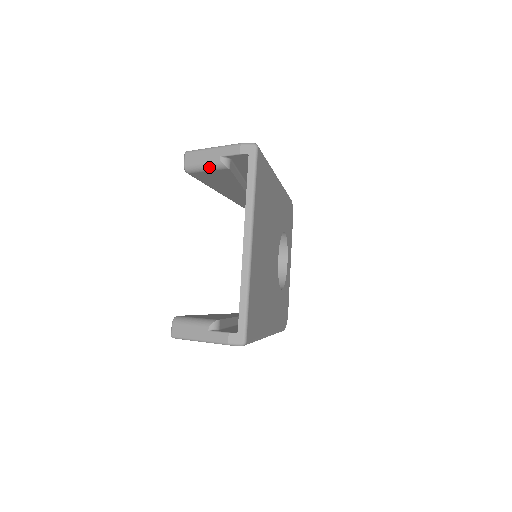
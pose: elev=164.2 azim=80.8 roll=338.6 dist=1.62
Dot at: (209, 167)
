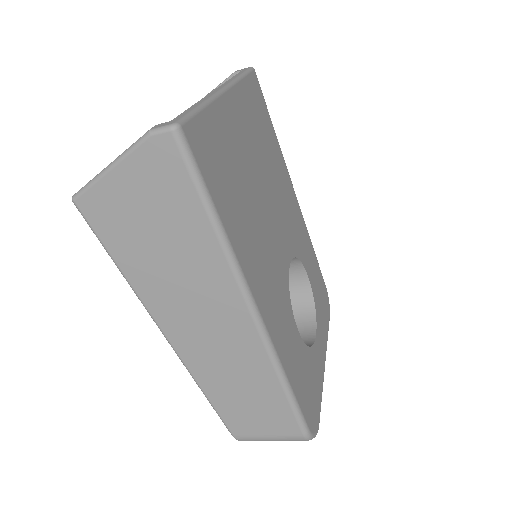
Dot at: occluded
